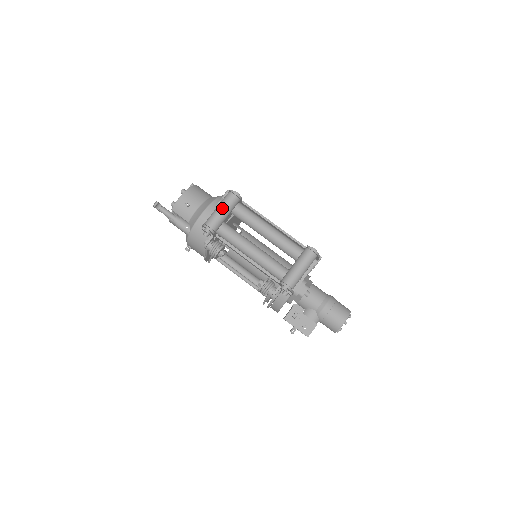
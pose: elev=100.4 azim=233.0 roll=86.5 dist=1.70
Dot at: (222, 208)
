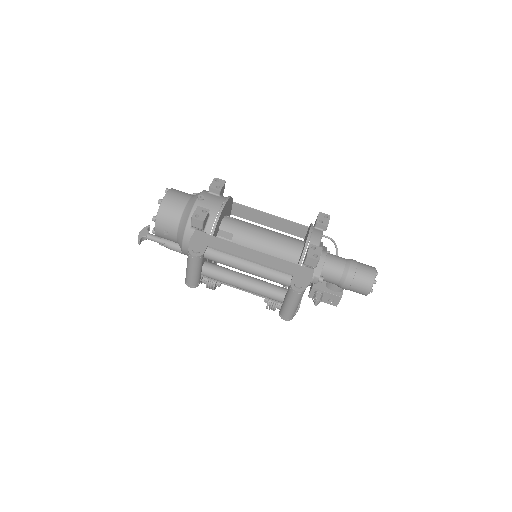
Dot at: (191, 271)
